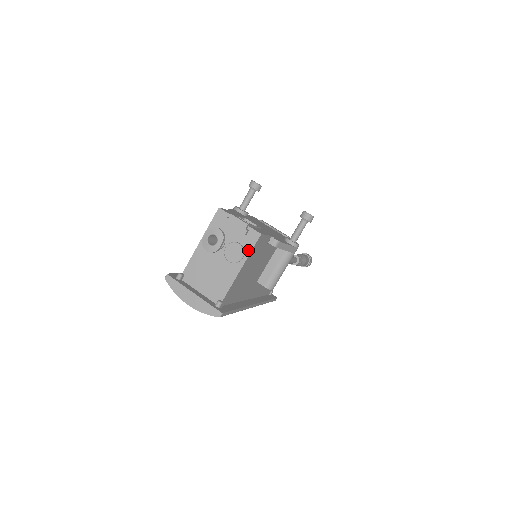
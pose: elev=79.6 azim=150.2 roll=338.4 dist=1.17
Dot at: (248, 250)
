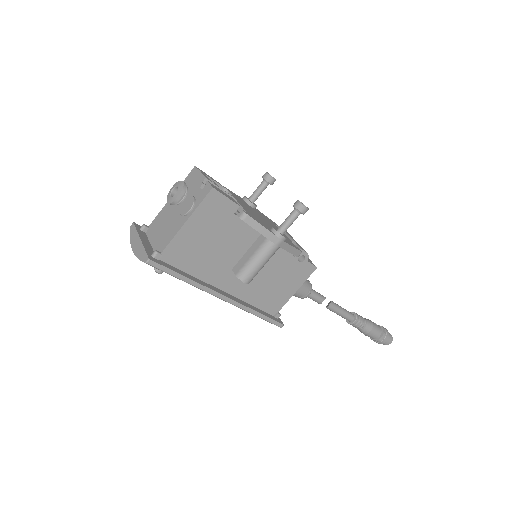
Dot at: (198, 203)
